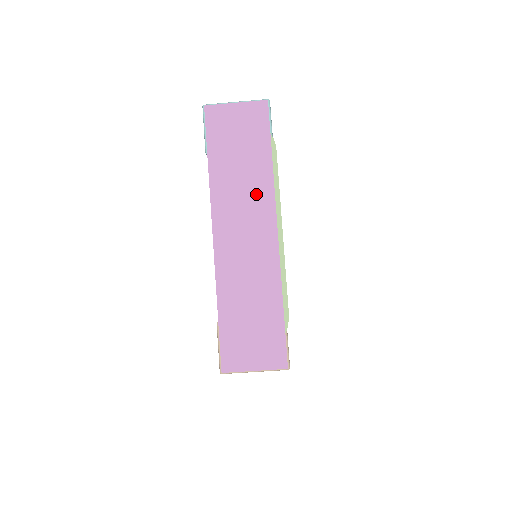
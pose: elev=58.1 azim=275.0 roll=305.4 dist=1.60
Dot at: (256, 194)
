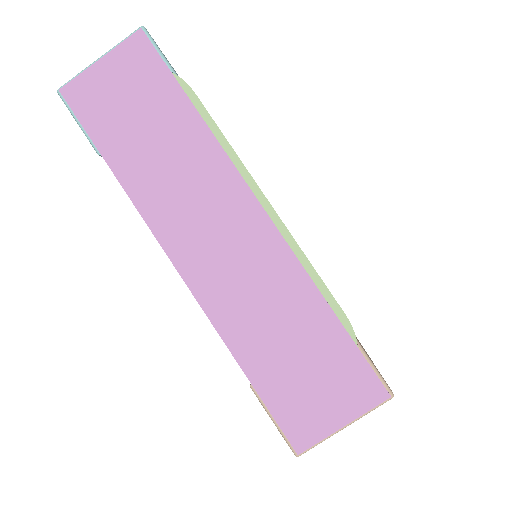
Dot at: (201, 171)
